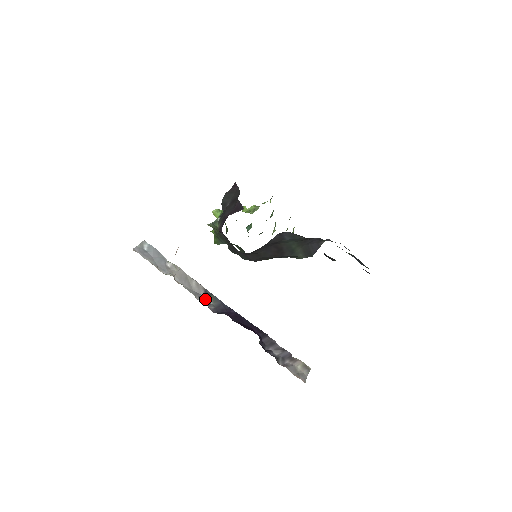
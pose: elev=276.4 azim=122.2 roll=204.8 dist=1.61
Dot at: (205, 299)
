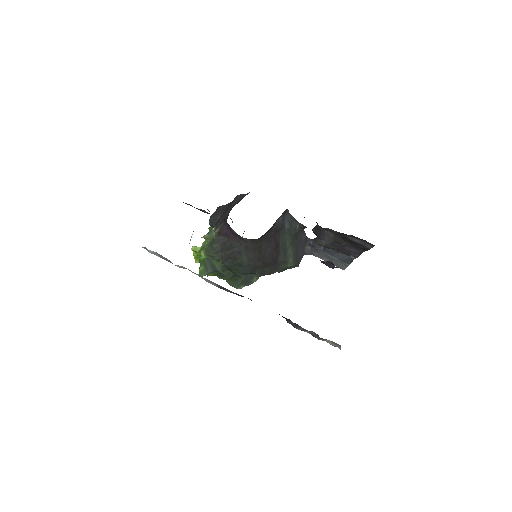
Dot at: occluded
